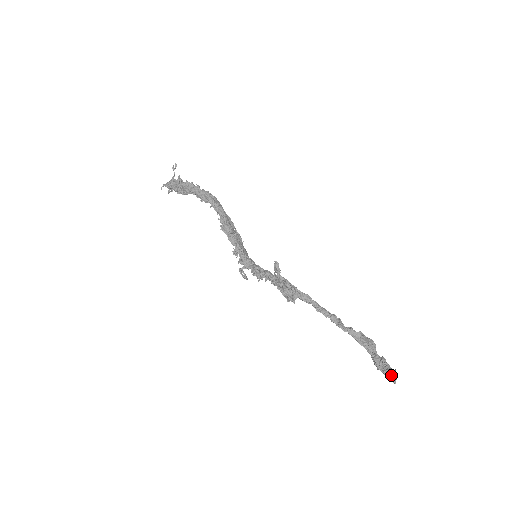
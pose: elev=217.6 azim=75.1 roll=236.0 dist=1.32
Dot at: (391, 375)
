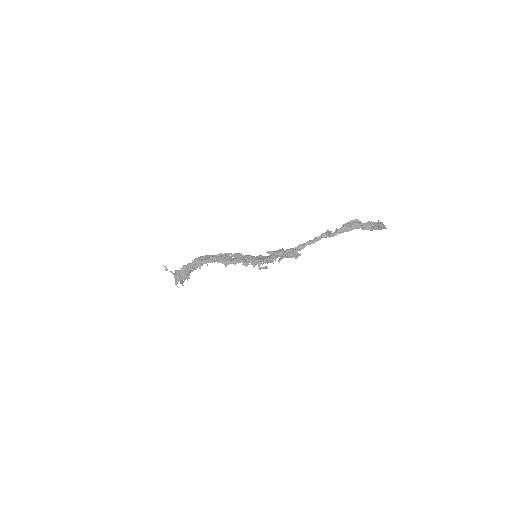
Dot at: (380, 228)
